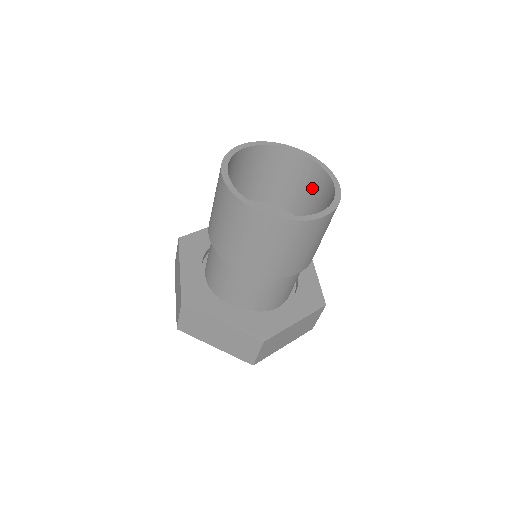
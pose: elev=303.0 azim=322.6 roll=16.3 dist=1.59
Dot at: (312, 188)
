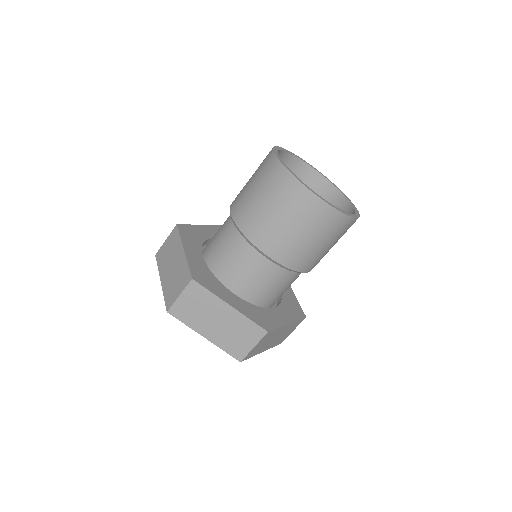
Dot at: occluded
